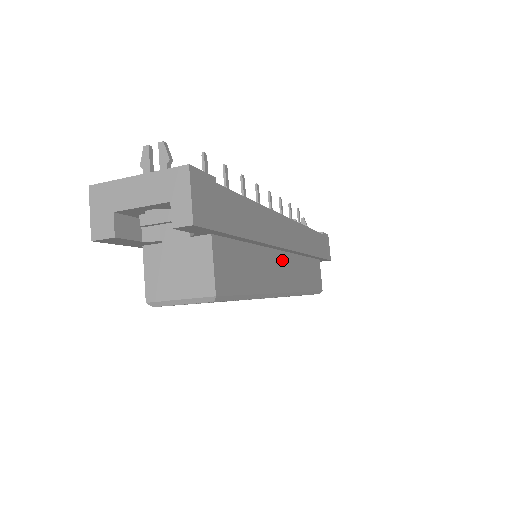
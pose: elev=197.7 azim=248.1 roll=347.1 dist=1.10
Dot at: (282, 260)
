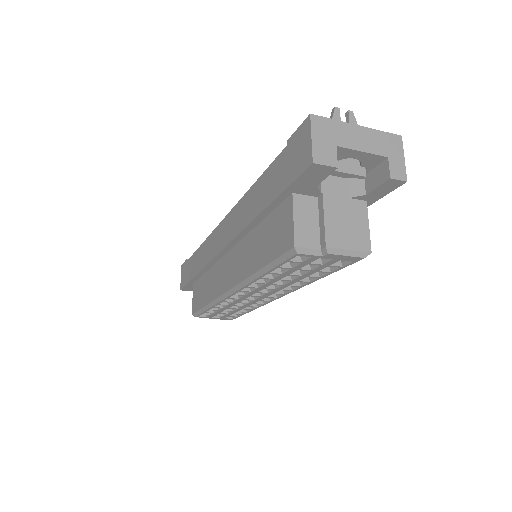
Dot at: occluded
